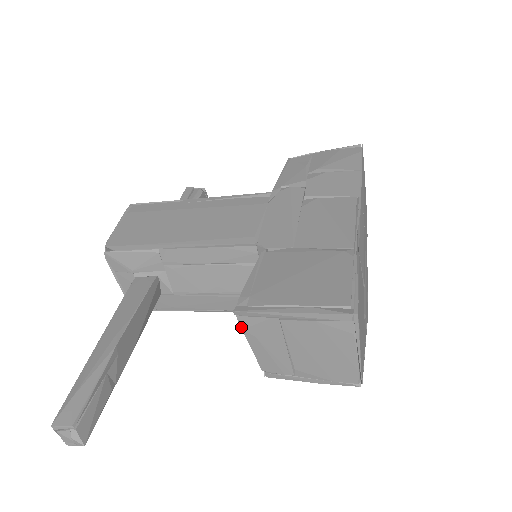
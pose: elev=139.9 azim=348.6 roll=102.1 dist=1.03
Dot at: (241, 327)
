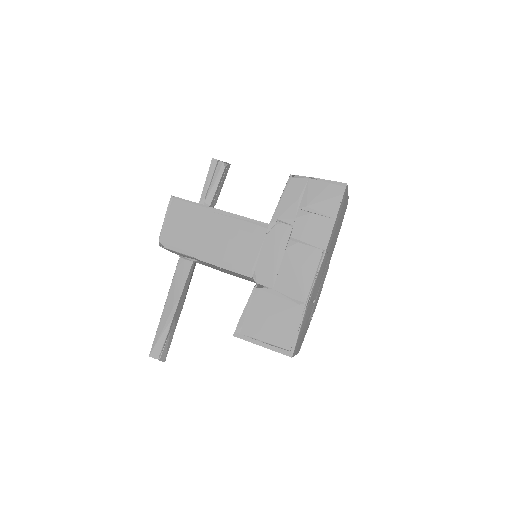
Dot at: occluded
